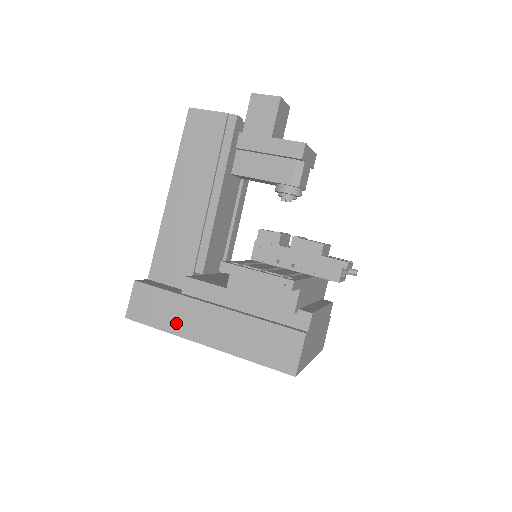
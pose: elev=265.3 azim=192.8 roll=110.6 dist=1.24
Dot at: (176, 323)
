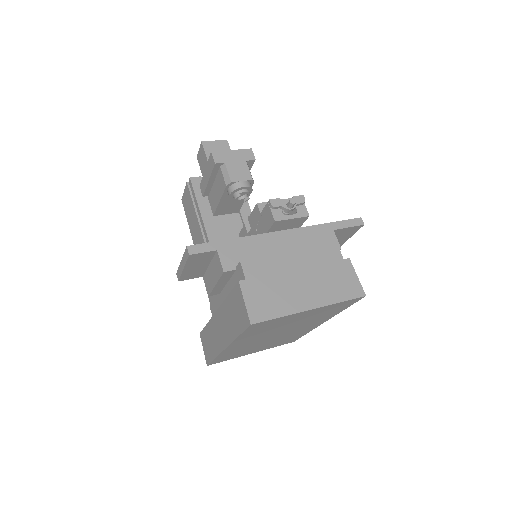
Dot at: (215, 345)
